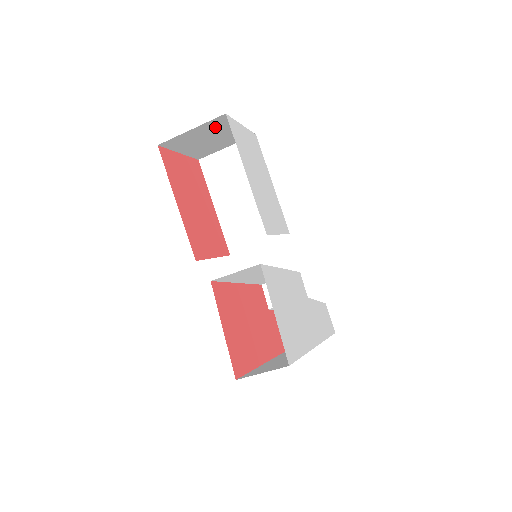
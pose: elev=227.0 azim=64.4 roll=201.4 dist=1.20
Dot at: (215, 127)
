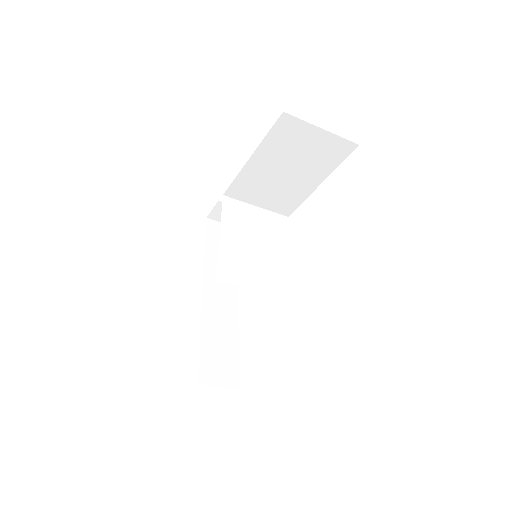
Dot at: occluded
